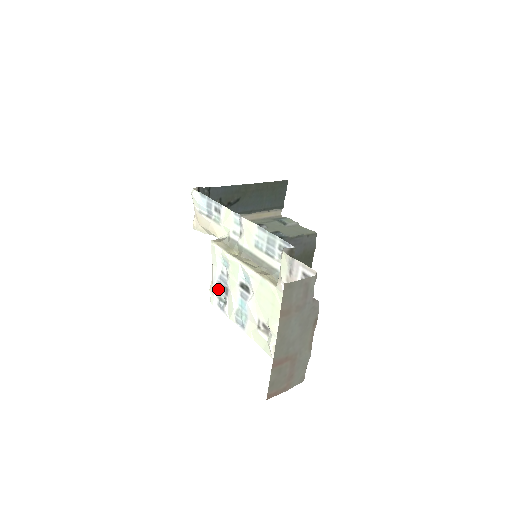
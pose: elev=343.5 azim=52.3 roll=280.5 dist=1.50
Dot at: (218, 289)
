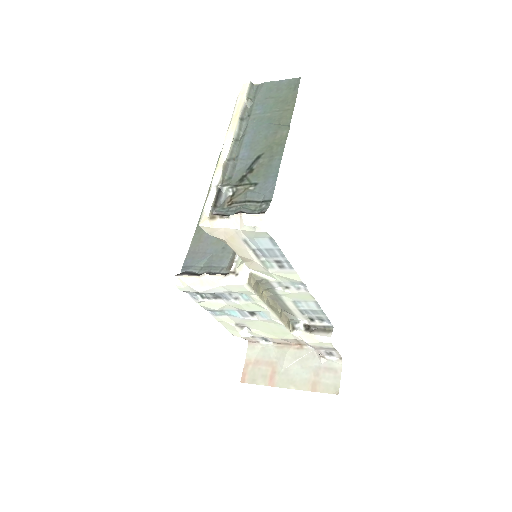
Dot at: (206, 293)
